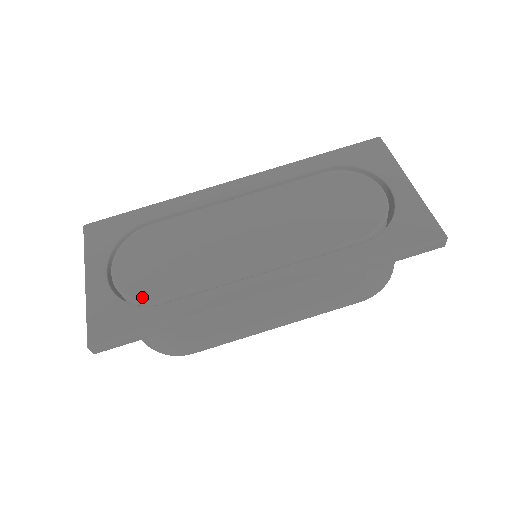
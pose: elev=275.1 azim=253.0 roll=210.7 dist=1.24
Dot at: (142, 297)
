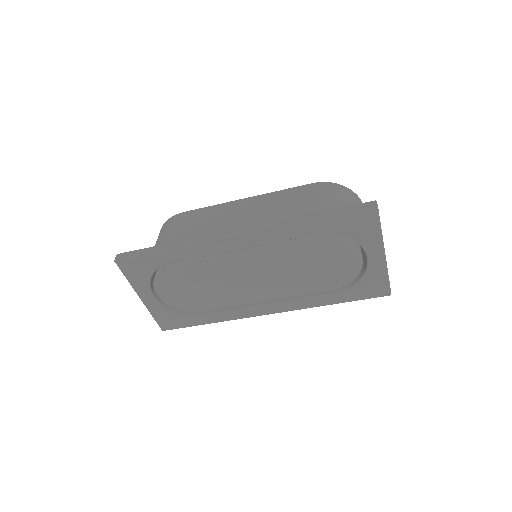
Dot at: (186, 311)
